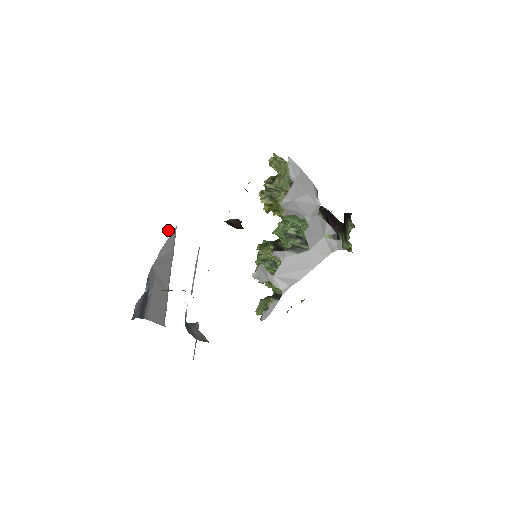
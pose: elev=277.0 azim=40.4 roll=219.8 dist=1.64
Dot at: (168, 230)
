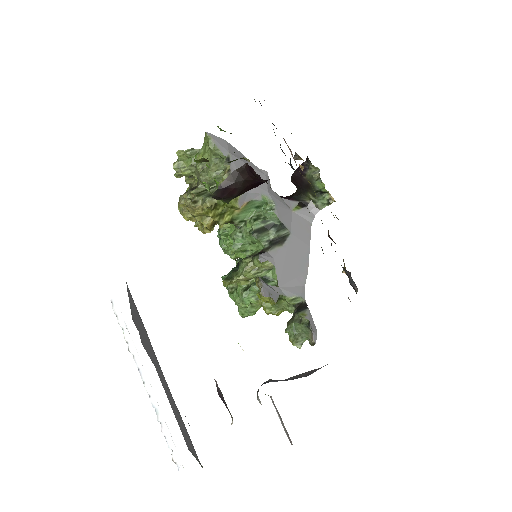
Dot at: (113, 301)
